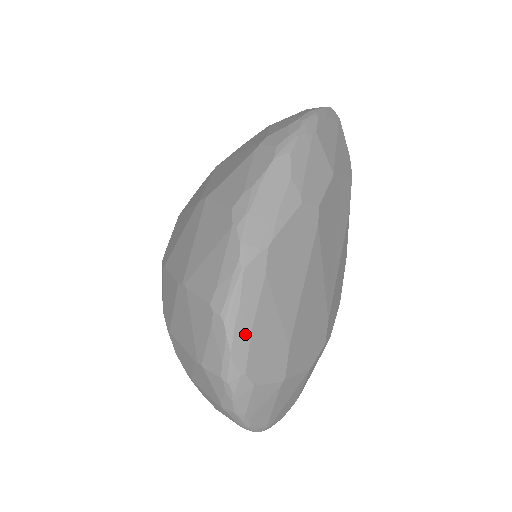
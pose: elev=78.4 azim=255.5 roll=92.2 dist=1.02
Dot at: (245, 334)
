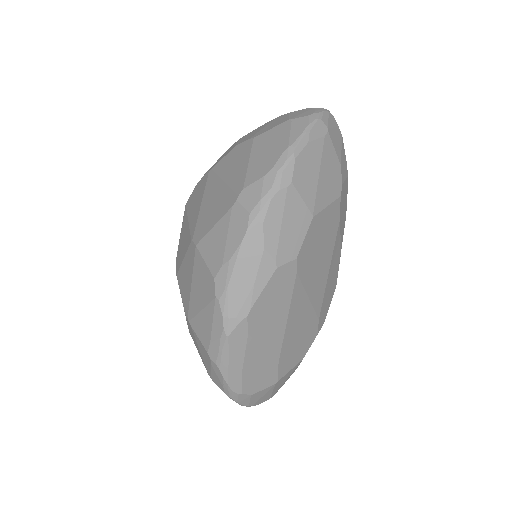
Dot at: (237, 373)
